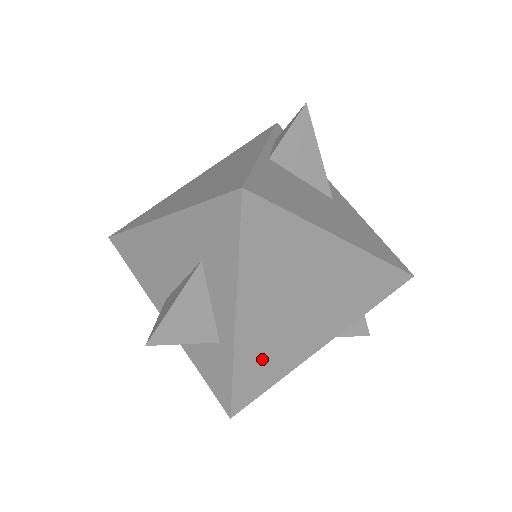
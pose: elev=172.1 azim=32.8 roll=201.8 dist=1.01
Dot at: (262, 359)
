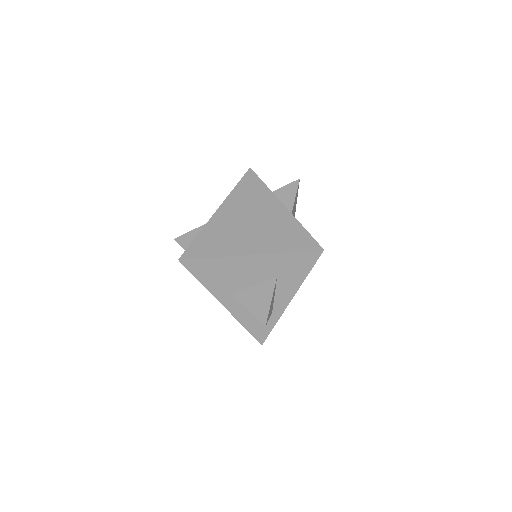
Dot at: occluded
